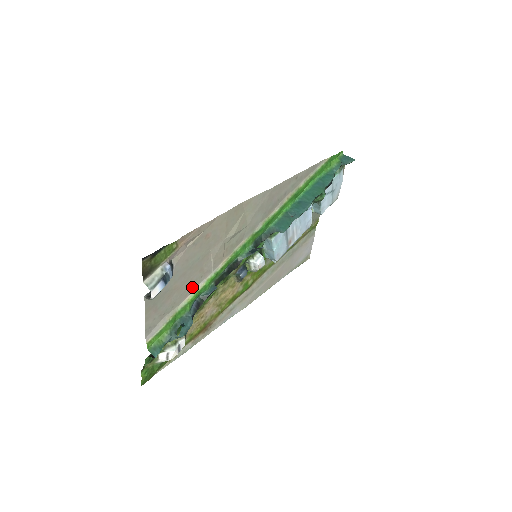
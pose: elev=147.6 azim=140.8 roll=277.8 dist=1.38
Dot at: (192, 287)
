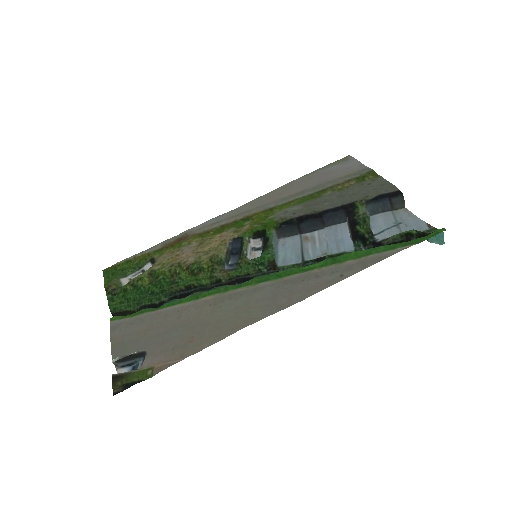
Dot at: (166, 313)
